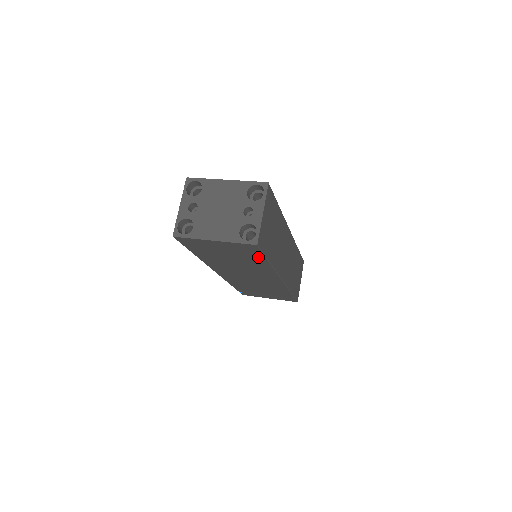
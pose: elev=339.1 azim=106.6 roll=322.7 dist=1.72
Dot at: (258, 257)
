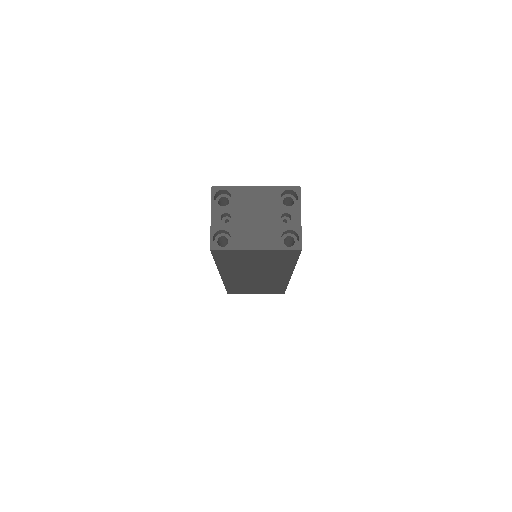
Dot at: (289, 260)
